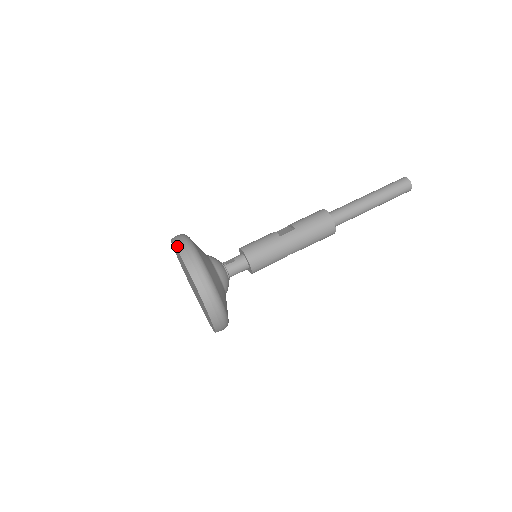
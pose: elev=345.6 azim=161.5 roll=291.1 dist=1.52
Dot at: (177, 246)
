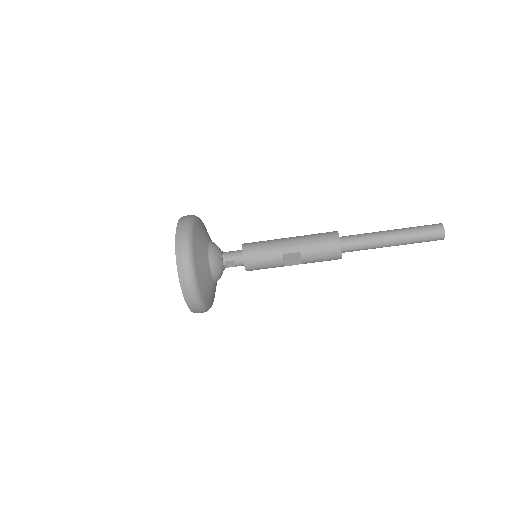
Dot at: occluded
